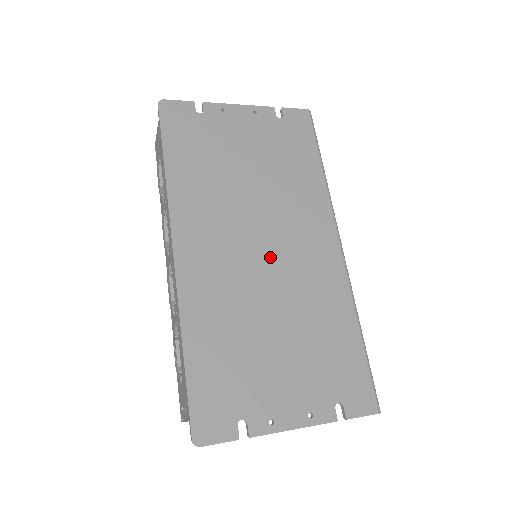
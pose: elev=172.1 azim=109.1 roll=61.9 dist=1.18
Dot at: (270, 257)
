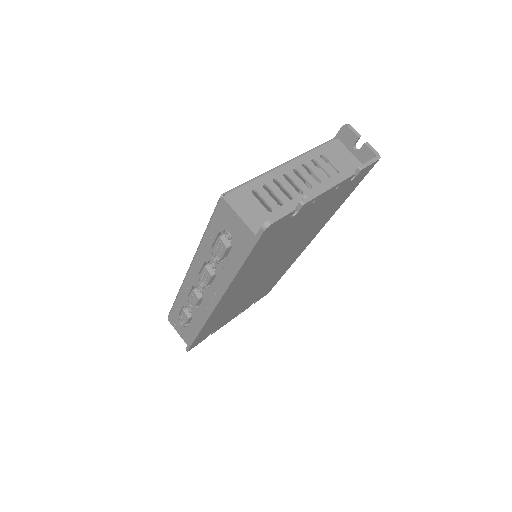
Dot at: (268, 273)
